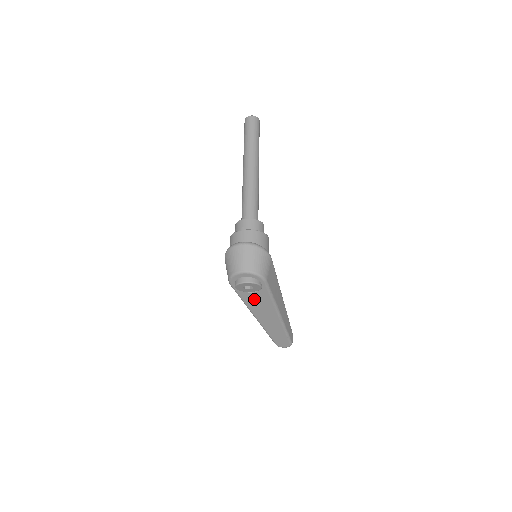
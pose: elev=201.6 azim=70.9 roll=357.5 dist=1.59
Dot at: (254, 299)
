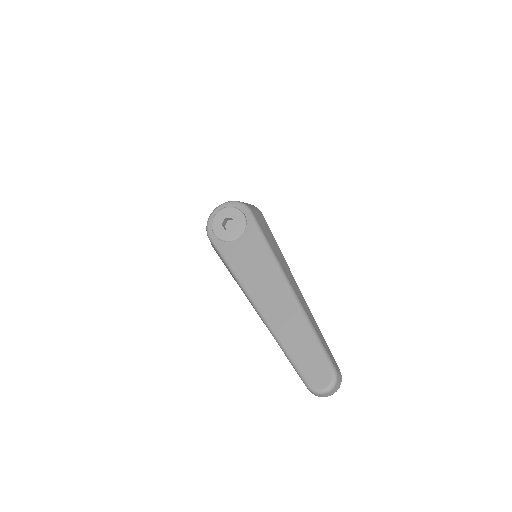
Dot at: (242, 253)
